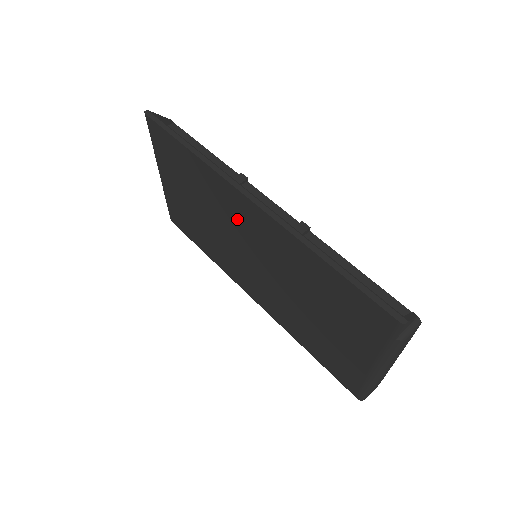
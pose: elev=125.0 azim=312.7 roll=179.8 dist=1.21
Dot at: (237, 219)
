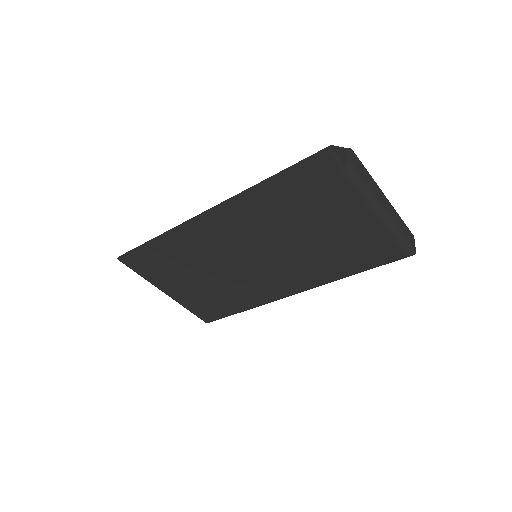
Dot at: (217, 243)
